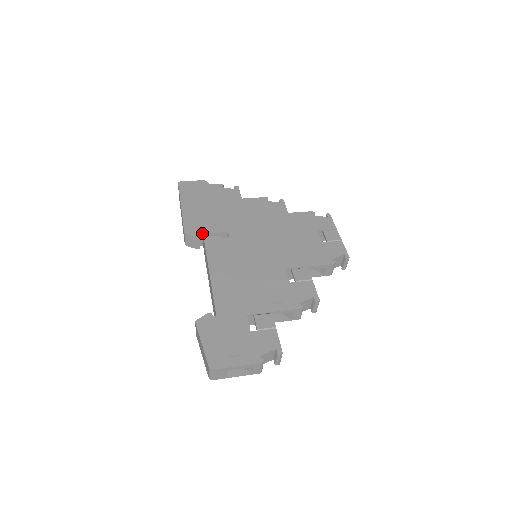
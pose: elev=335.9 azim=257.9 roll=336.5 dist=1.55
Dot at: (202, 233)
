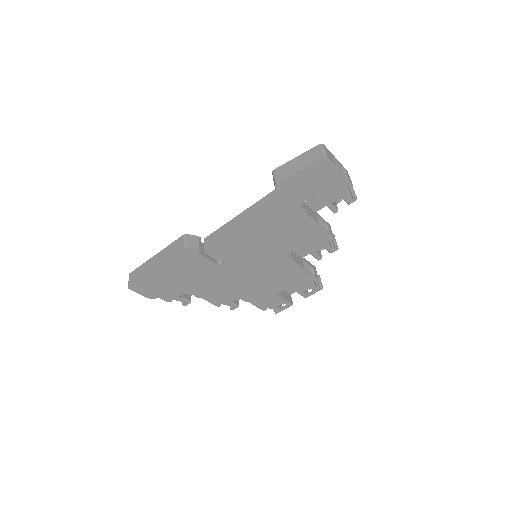
Dot at: occluded
